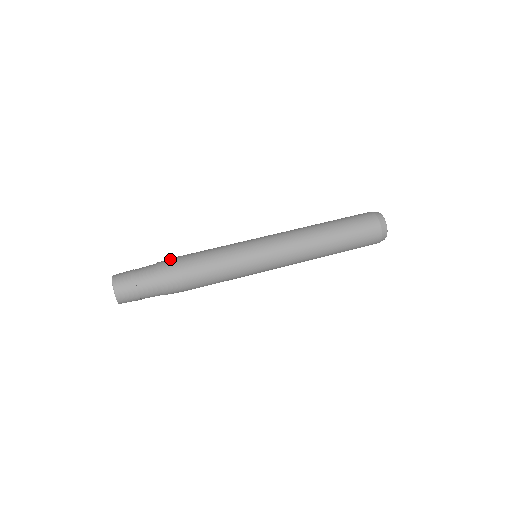
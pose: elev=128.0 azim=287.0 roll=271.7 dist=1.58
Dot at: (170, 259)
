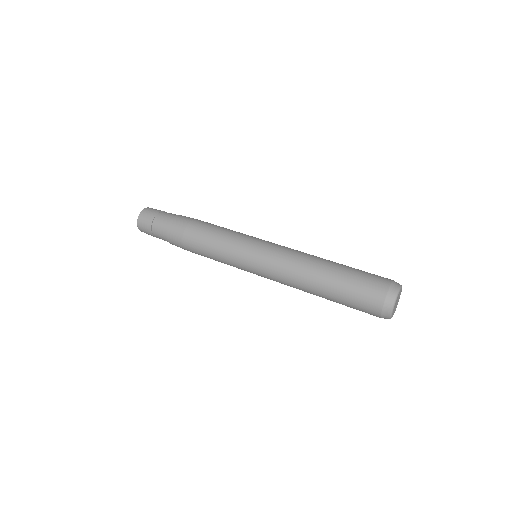
Dot at: (188, 217)
